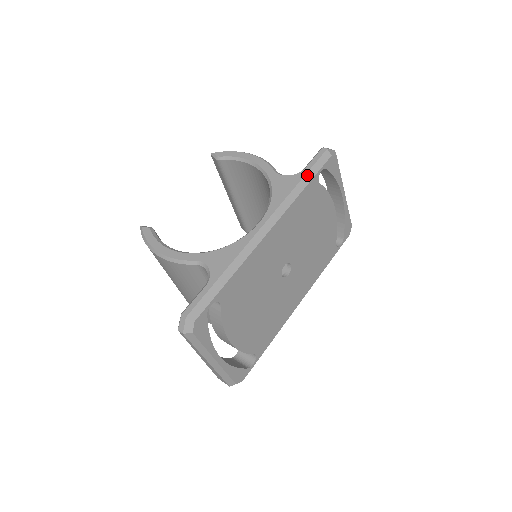
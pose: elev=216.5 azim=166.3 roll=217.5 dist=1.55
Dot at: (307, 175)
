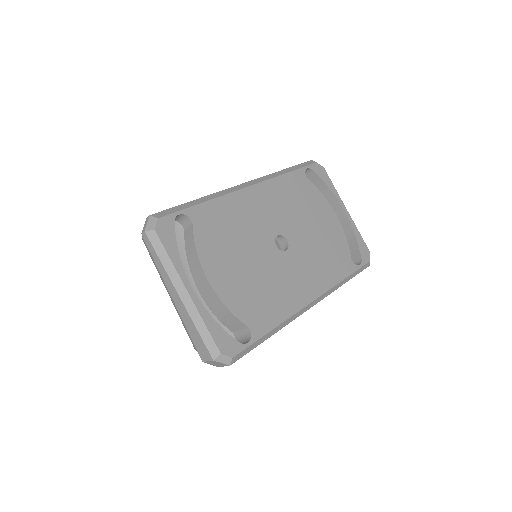
Dot at: (292, 168)
